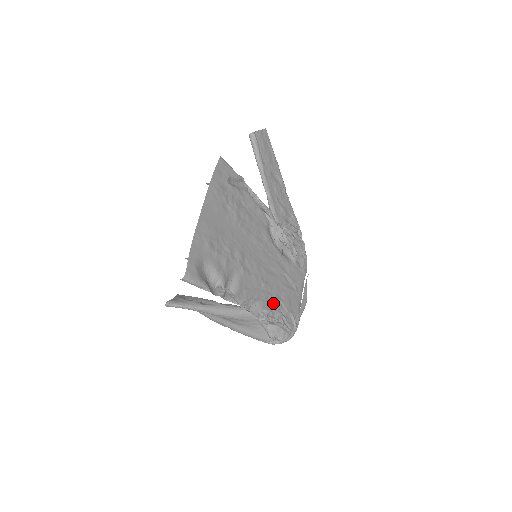
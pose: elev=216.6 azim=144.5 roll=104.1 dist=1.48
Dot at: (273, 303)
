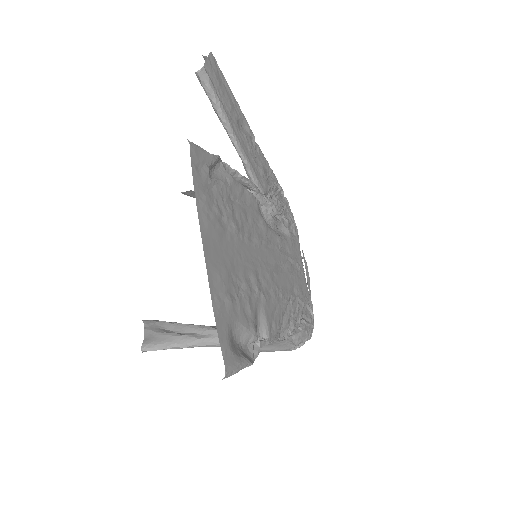
Dot at: (292, 307)
